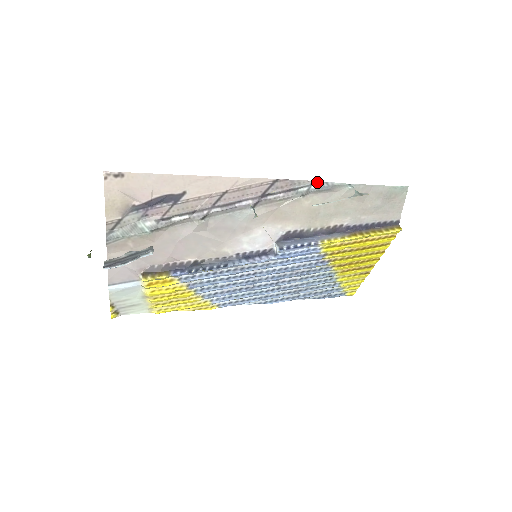
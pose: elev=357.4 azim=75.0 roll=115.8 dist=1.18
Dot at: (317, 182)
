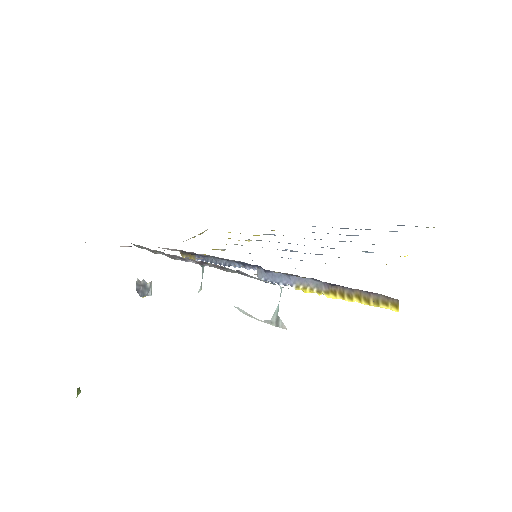
Dot at: (241, 272)
